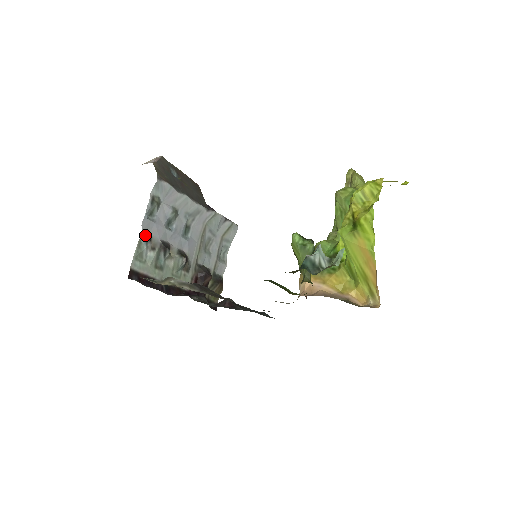
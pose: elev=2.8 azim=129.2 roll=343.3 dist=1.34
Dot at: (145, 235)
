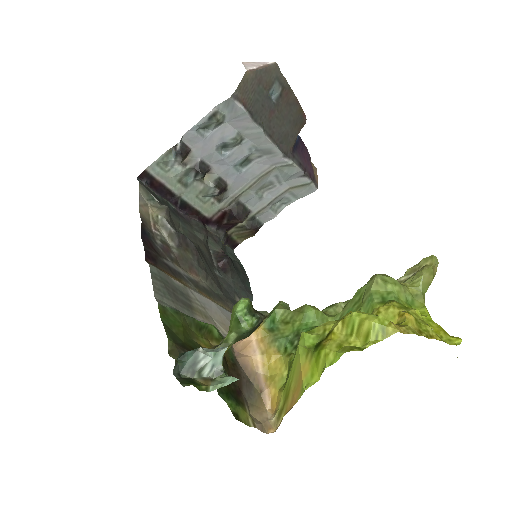
Dot at: (178, 148)
